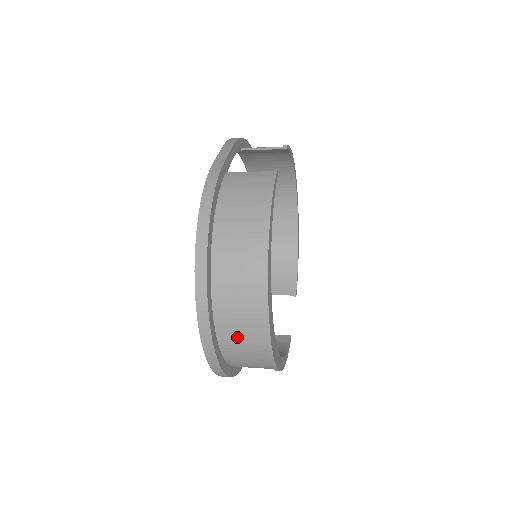
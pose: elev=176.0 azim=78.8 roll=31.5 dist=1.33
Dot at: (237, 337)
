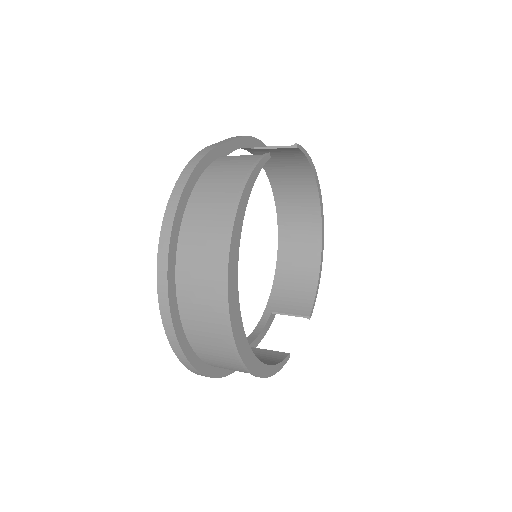
Dot at: (198, 315)
